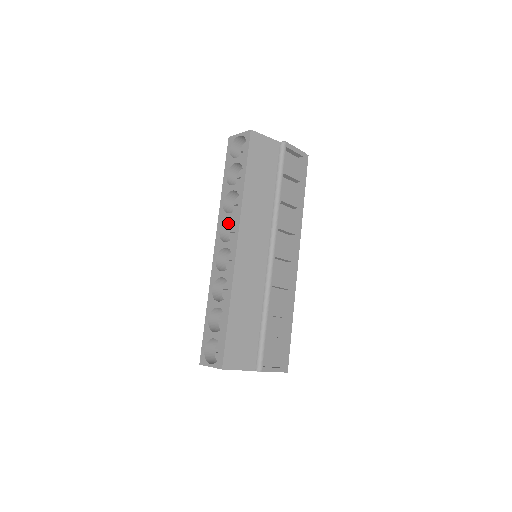
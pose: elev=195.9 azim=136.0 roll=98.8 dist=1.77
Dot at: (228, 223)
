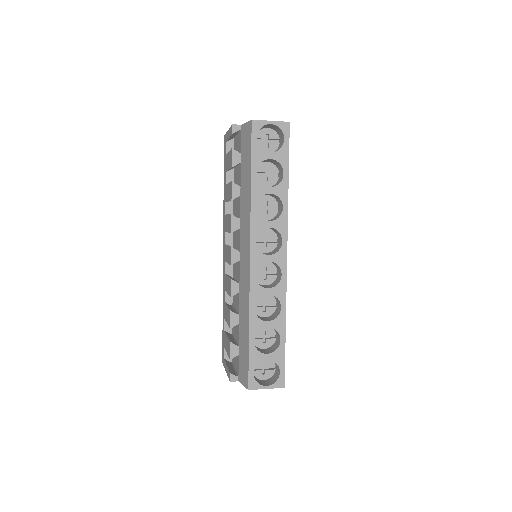
Dot at: occluded
